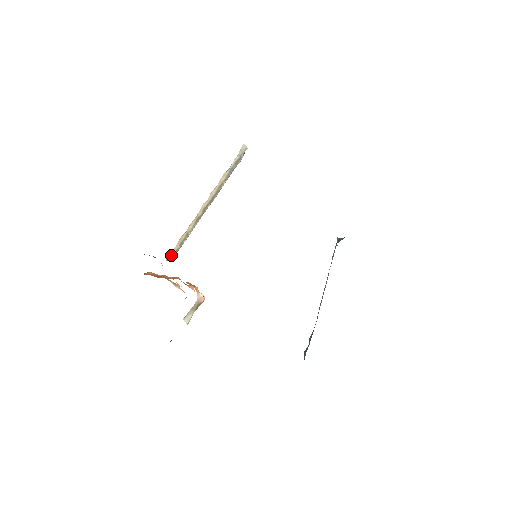
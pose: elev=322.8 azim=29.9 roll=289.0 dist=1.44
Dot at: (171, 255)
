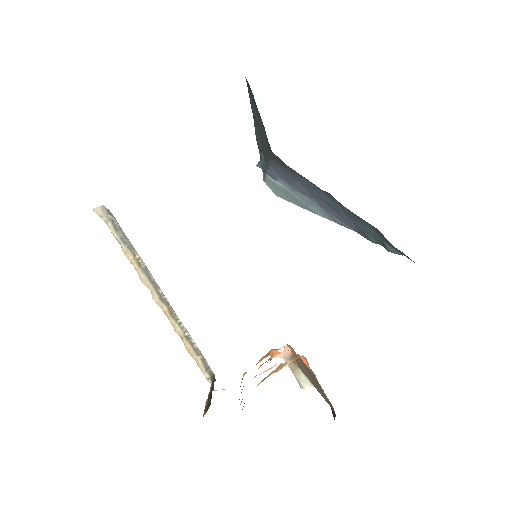
Dot at: (206, 373)
